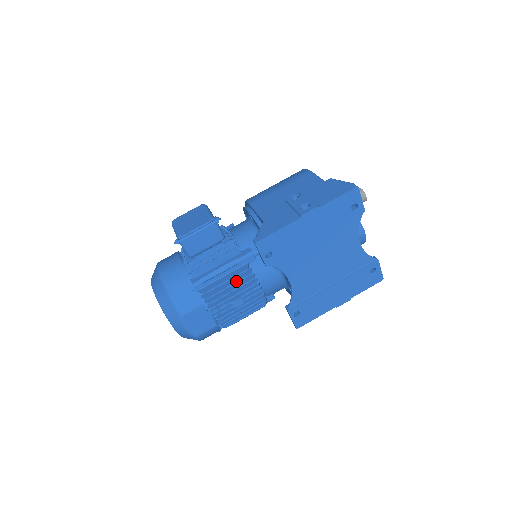
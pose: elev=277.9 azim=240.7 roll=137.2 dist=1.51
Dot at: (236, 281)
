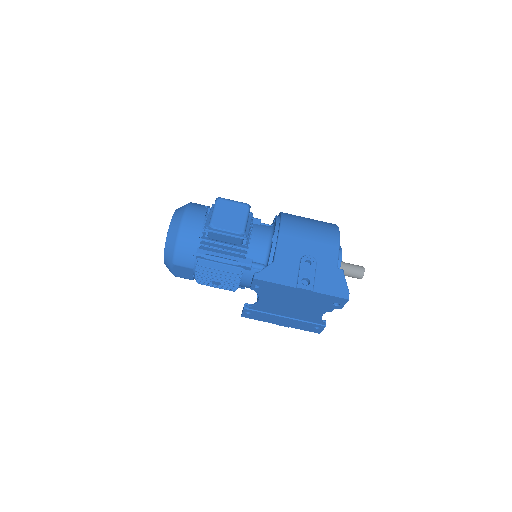
Dot at: (226, 274)
